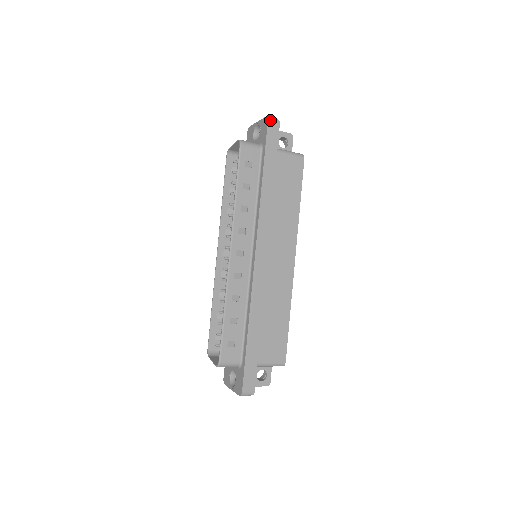
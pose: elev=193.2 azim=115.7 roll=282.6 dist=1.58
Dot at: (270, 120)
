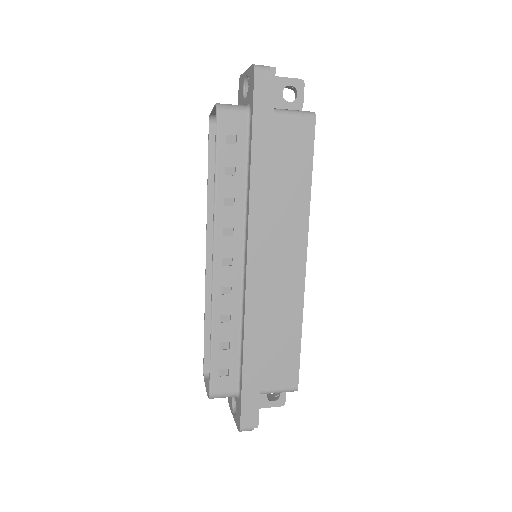
Dot at: (258, 70)
